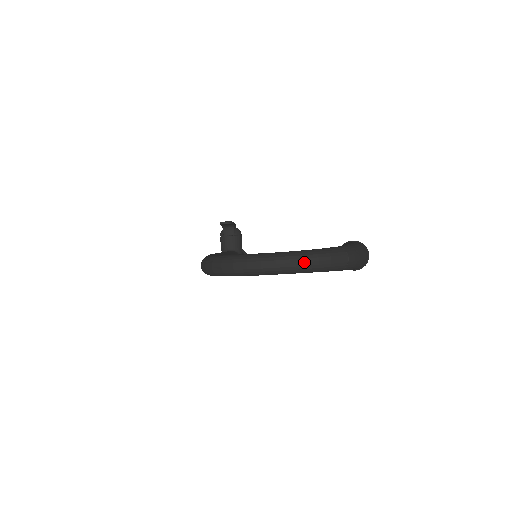
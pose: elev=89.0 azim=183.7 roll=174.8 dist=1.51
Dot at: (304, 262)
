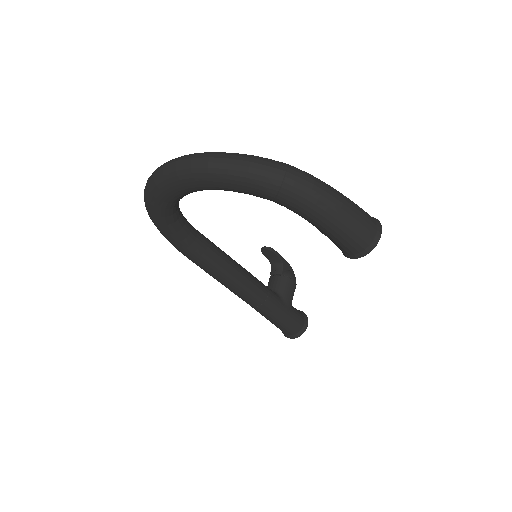
Dot at: (209, 157)
